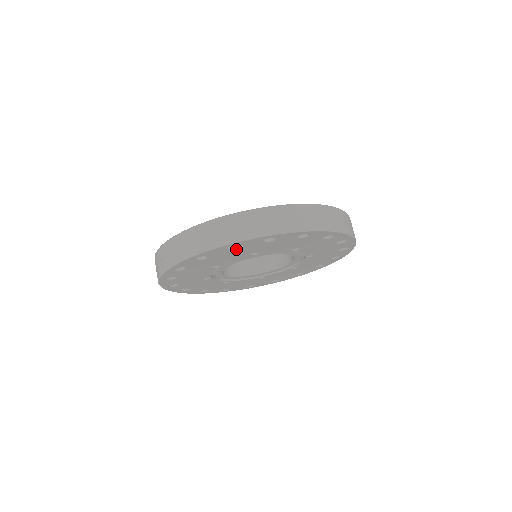
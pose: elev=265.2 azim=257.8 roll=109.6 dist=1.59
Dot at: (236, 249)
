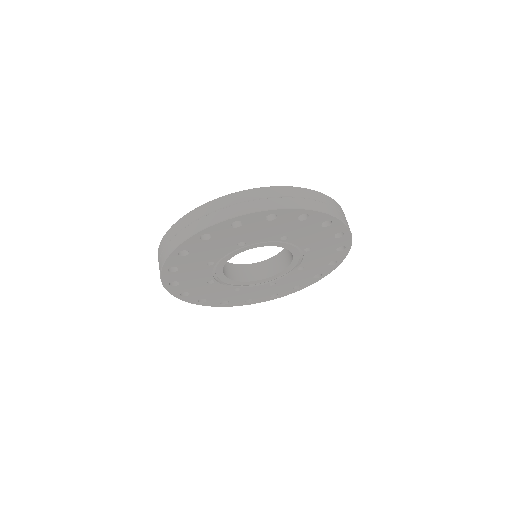
Dot at: (180, 269)
